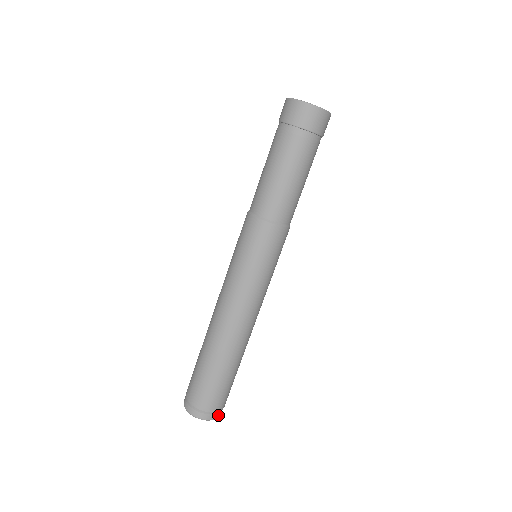
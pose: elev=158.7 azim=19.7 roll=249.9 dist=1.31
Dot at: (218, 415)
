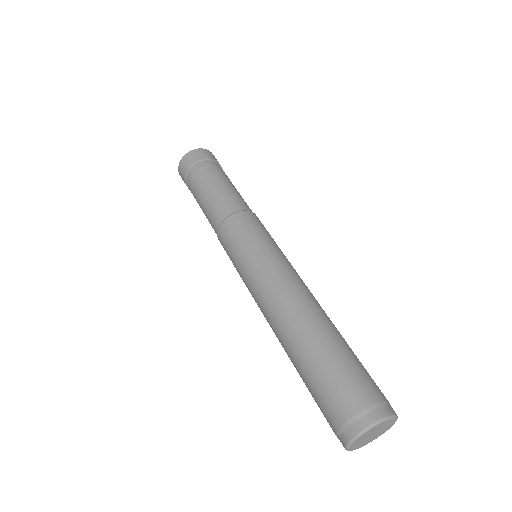
Dot at: (371, 418)
